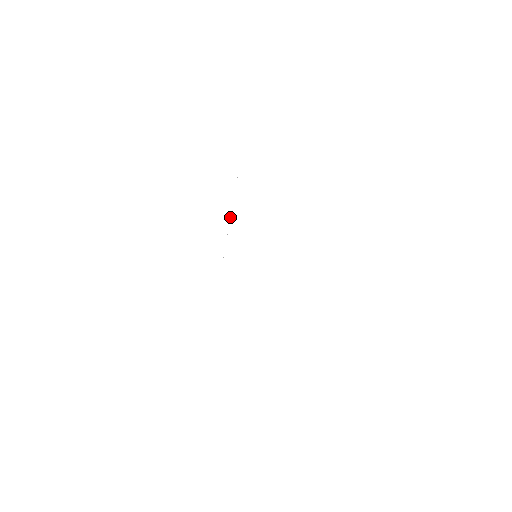
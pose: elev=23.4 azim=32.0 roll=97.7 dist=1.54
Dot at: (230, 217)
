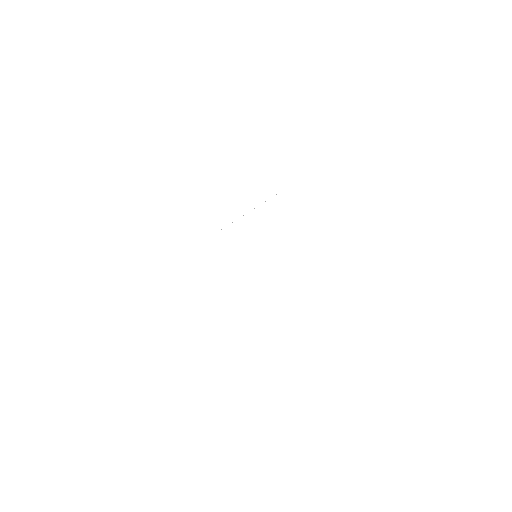
Dot at: occluded
